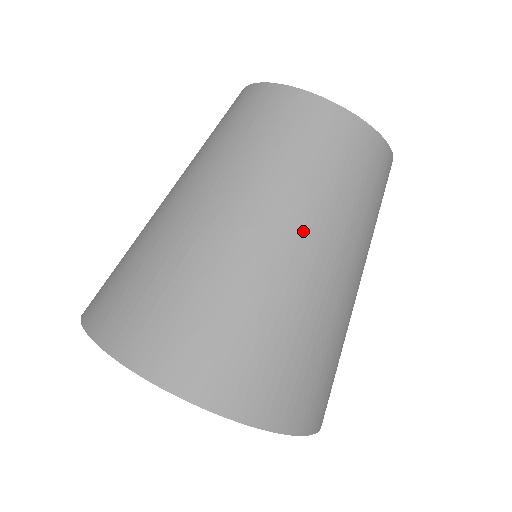
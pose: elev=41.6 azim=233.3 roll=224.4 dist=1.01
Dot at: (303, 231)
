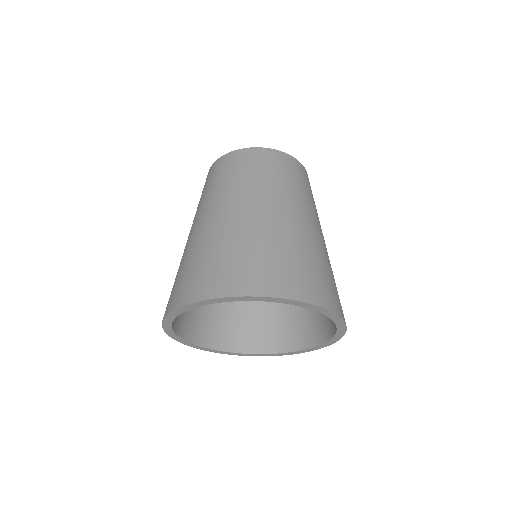
Dot at: (248, 201)
